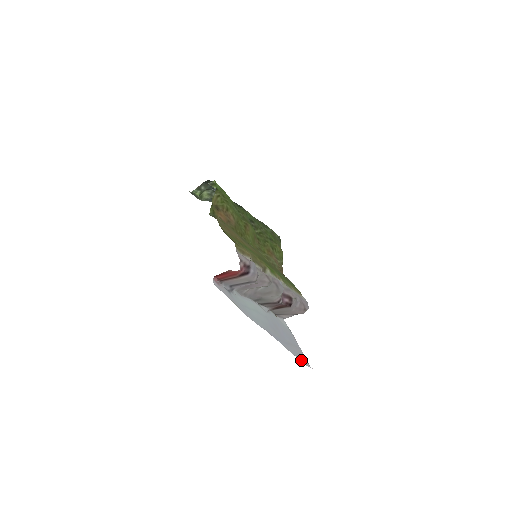
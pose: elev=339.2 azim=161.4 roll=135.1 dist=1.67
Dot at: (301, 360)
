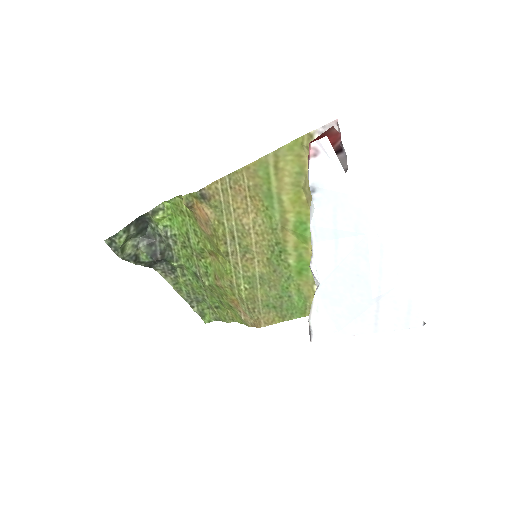
Dot at: (411, 307)
